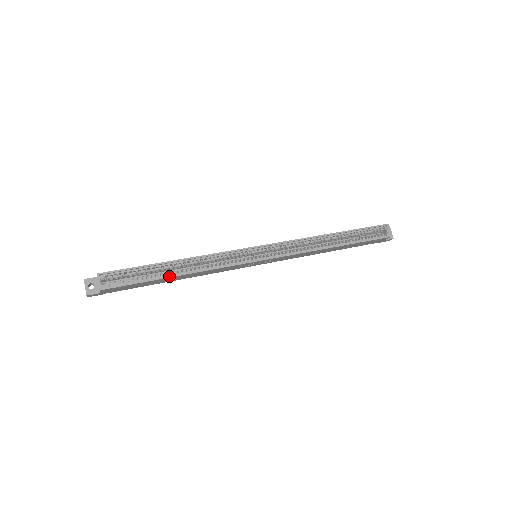
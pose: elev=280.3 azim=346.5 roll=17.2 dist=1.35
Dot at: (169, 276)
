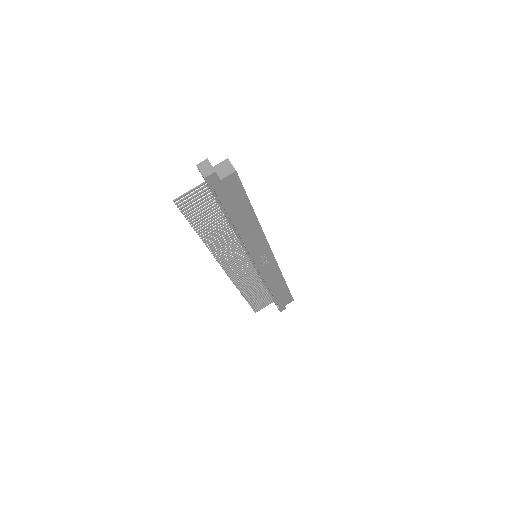
Dot at: (253, 209)
